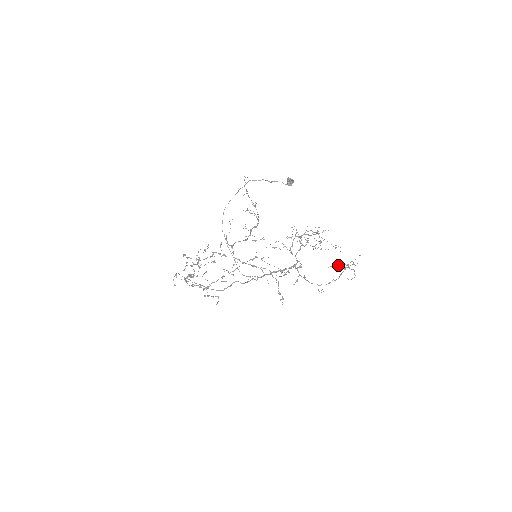
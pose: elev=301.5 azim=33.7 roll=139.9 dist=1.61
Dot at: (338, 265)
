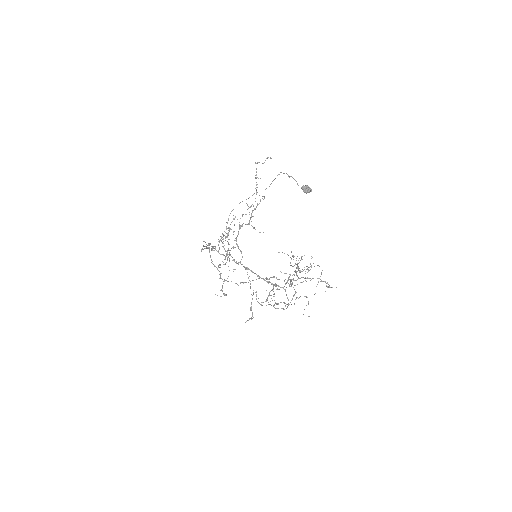
Dot at: occluded
